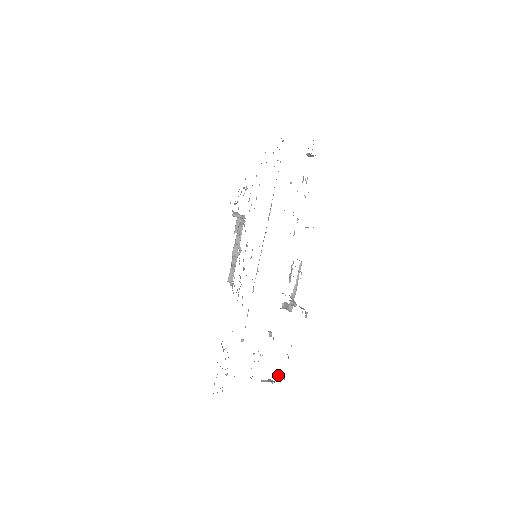
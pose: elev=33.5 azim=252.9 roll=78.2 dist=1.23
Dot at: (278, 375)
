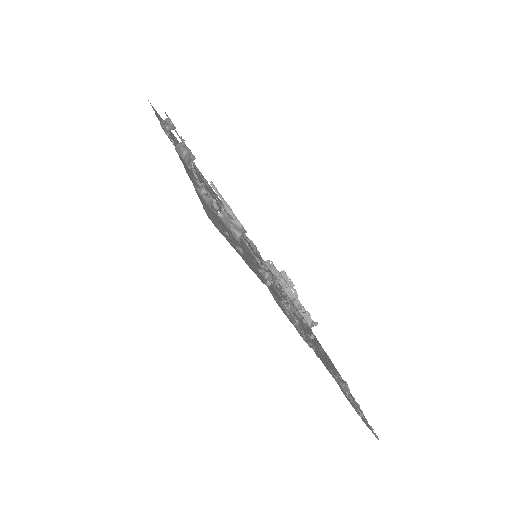
Dot at: (266, 283)
